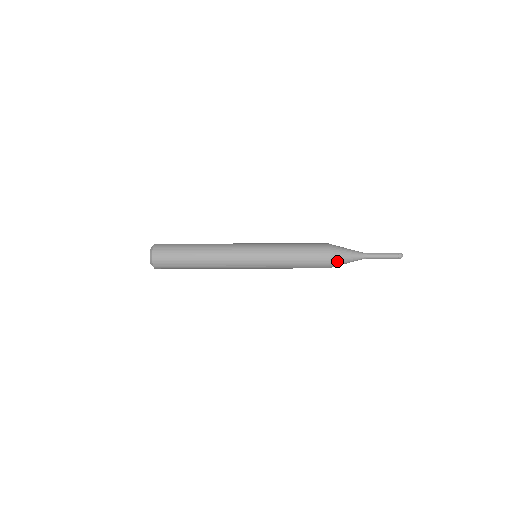
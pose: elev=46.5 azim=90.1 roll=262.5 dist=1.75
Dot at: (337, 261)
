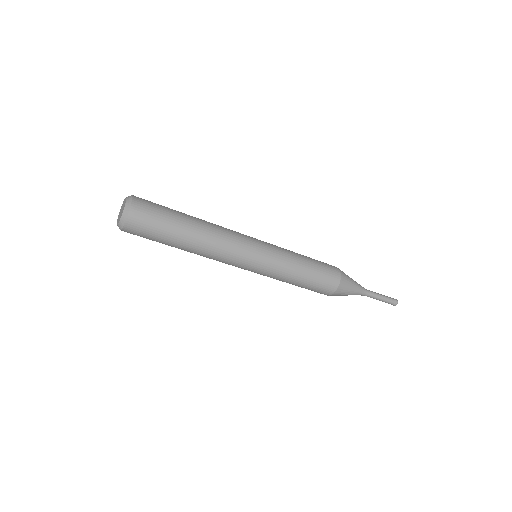
Dot at: (344, 288)
